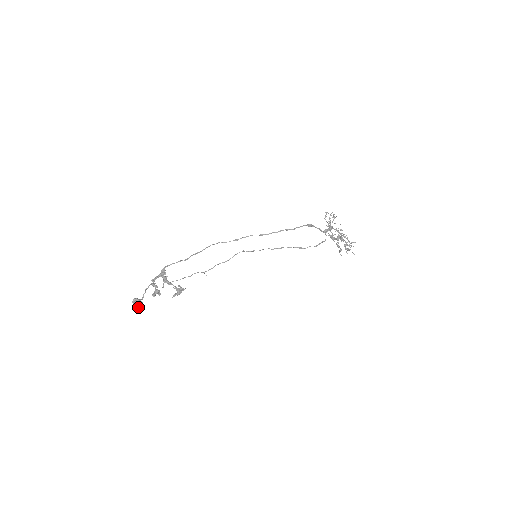
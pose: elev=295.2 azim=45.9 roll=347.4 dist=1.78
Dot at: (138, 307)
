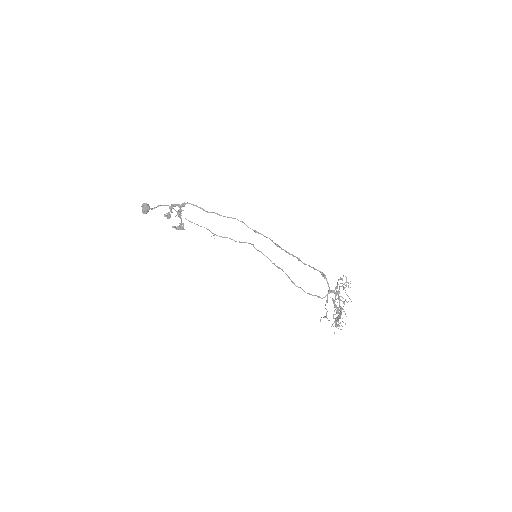
Dot at: (142, 210)
